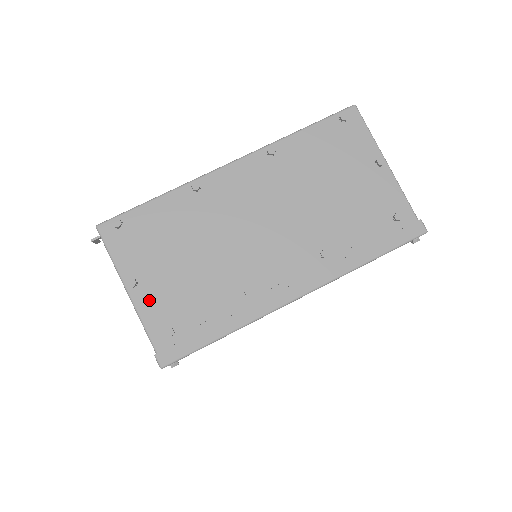
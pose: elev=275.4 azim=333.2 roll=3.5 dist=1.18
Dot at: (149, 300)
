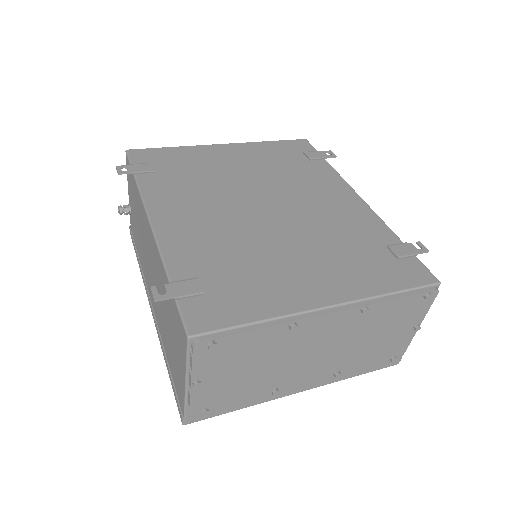
Dot at: (202, 393)
